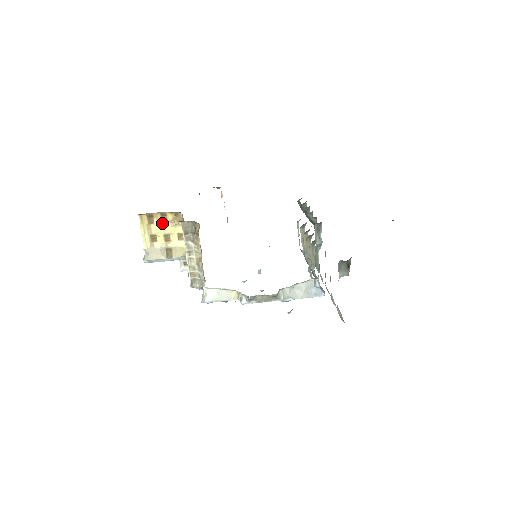
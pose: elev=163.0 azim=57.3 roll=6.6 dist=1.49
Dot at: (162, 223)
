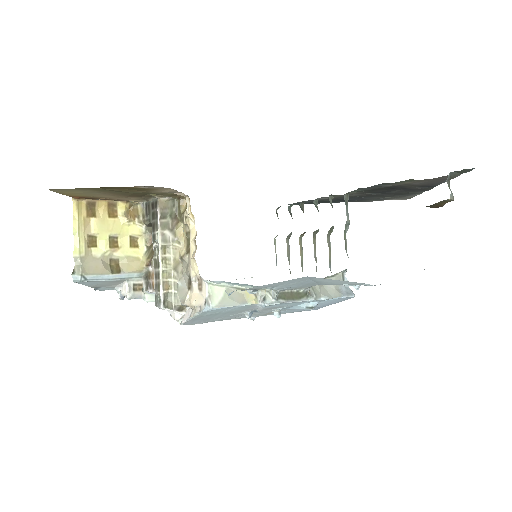
Dot at: (108, 217)
